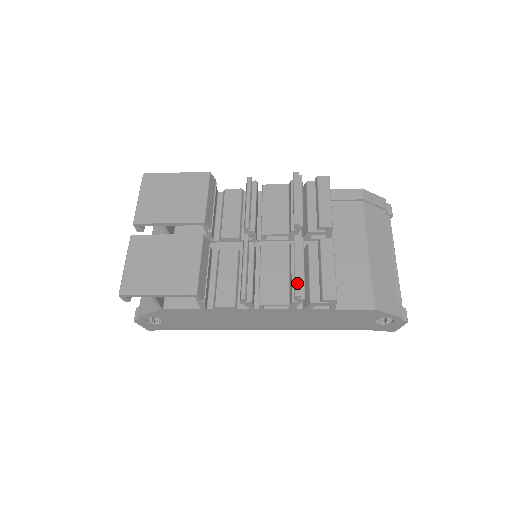
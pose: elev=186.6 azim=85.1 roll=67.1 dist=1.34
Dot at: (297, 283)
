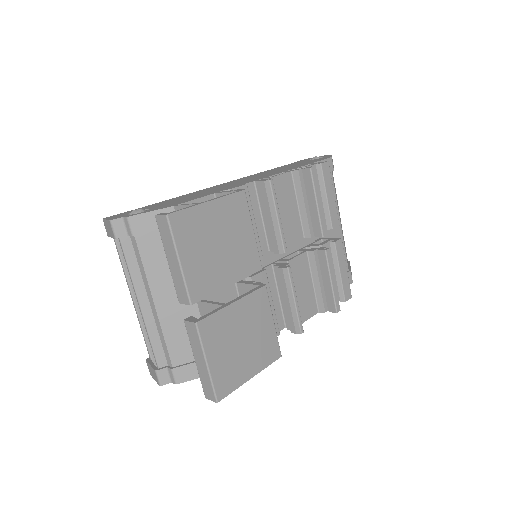
Dot at: (336, 300)
